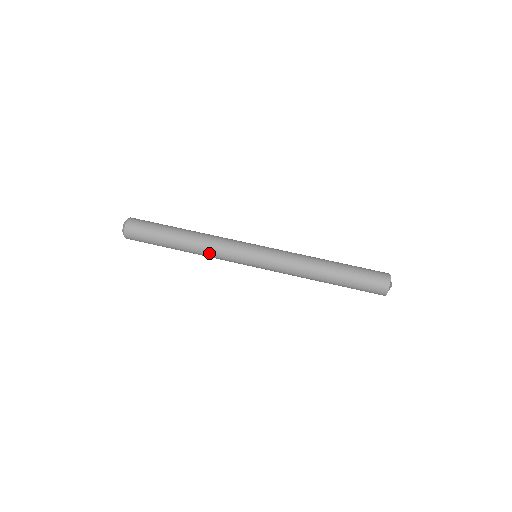
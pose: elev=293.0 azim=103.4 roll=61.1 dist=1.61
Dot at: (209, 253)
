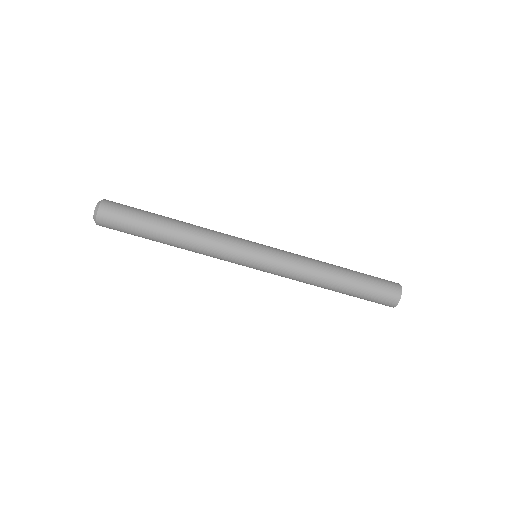
Dot at: occluded
